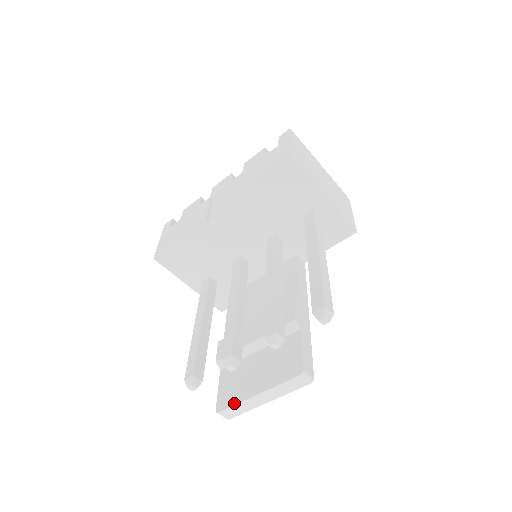
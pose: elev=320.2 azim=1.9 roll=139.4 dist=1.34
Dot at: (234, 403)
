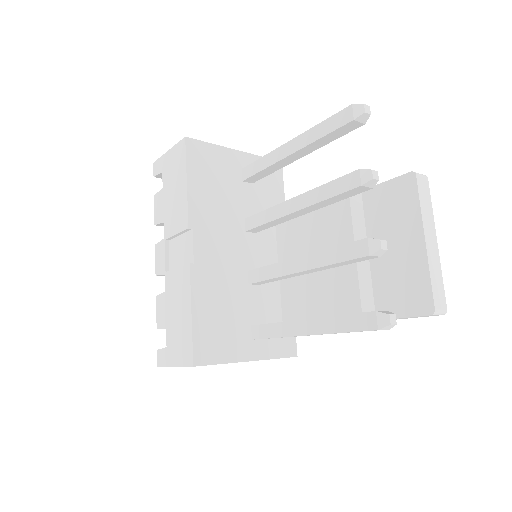
Dot at: (428, 279)
